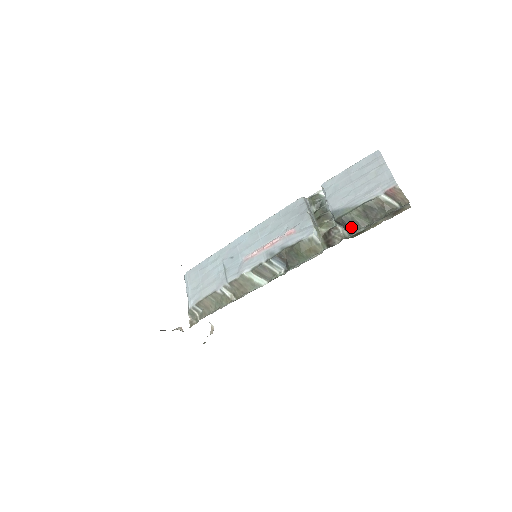
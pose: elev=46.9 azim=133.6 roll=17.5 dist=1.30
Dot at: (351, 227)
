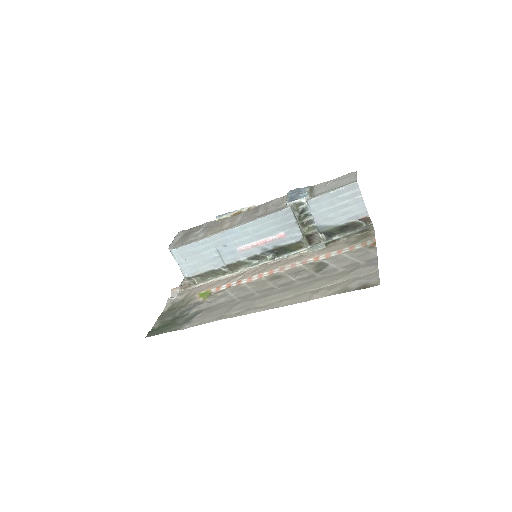
Dot at: (329, 235)
